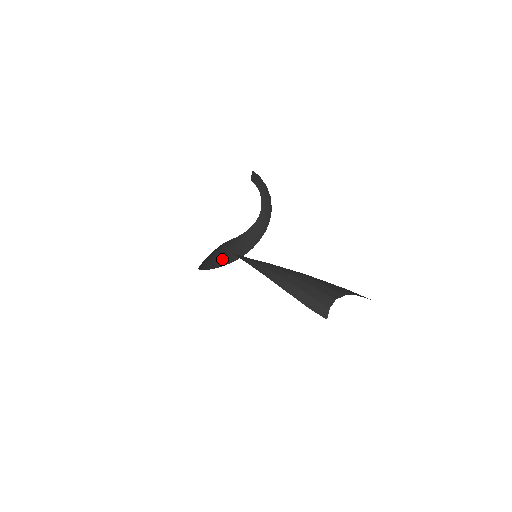
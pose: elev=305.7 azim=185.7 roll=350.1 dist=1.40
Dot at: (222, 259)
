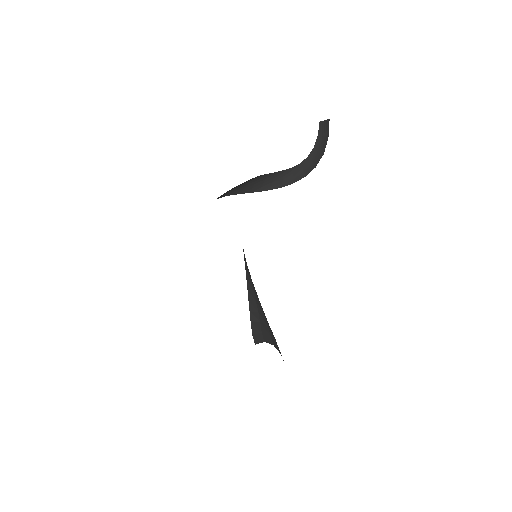
Dot at: (228, 191)
